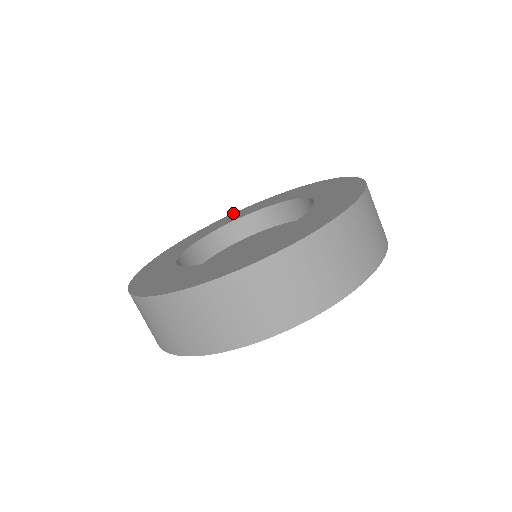
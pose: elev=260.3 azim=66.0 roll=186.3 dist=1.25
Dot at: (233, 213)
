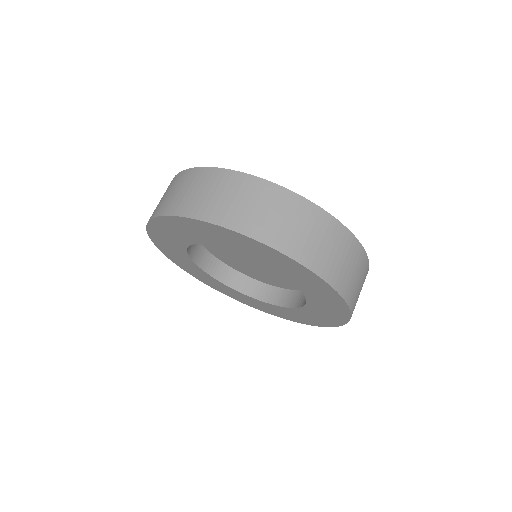
Dot at: occluded
